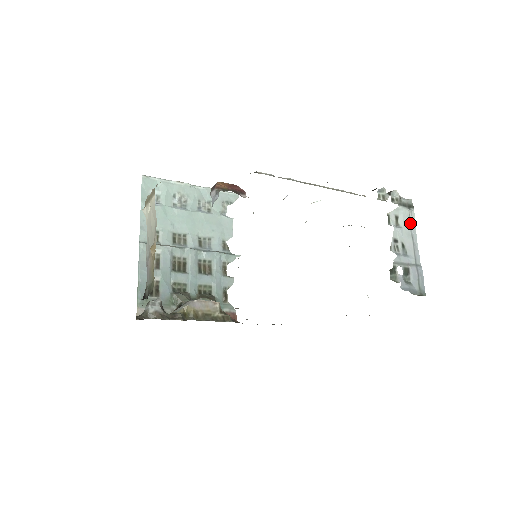
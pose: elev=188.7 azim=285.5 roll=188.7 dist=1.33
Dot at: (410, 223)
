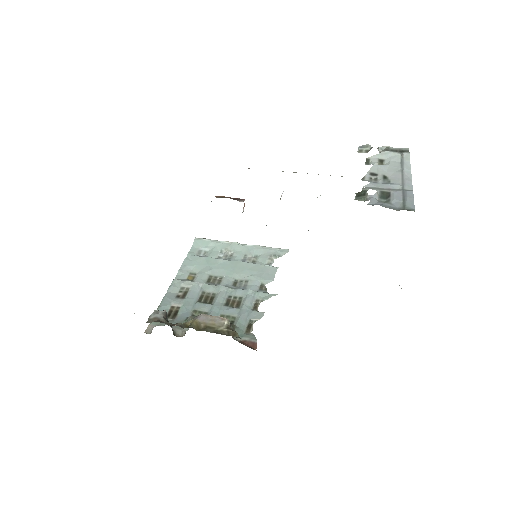
Dot at: (401, 162)
